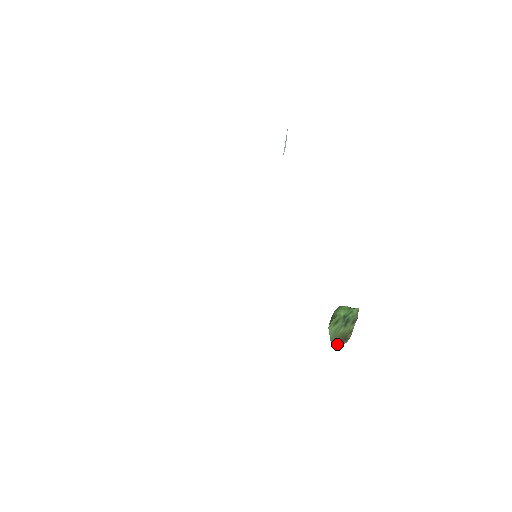
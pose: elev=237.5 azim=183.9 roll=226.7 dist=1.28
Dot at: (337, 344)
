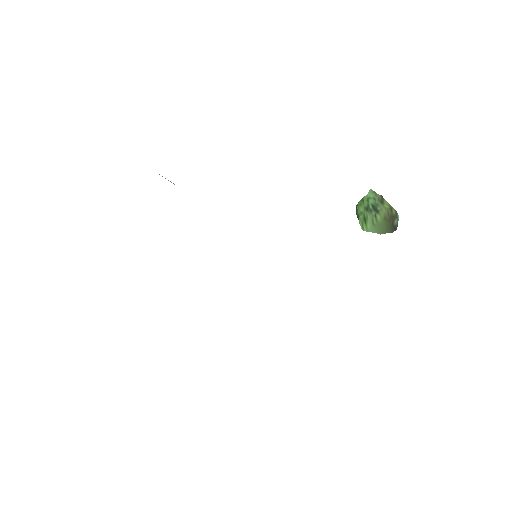
Dot at: (391, 229)
